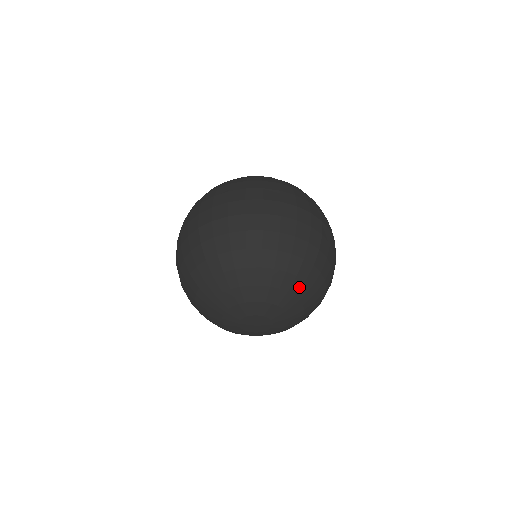
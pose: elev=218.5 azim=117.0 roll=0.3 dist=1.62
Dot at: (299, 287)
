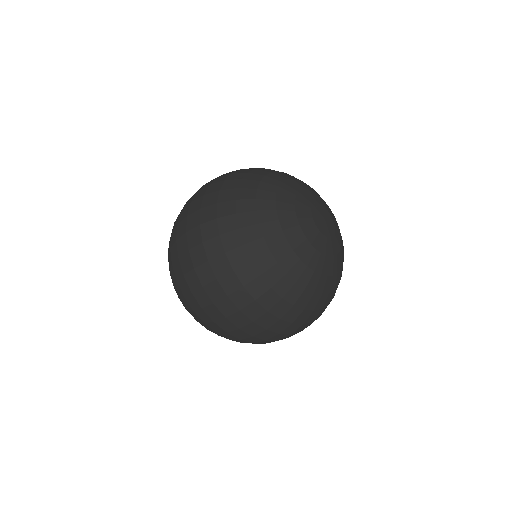
Dot at: occluded
